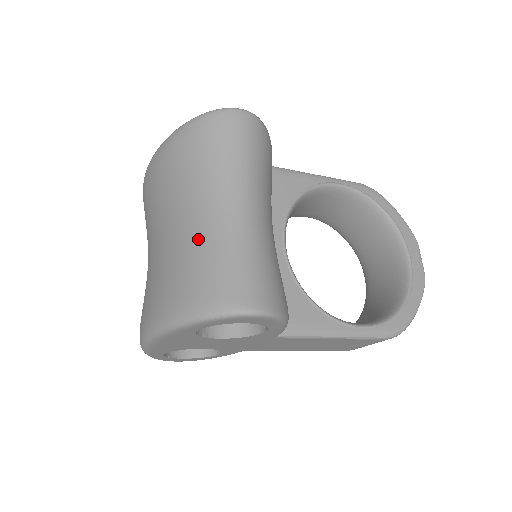
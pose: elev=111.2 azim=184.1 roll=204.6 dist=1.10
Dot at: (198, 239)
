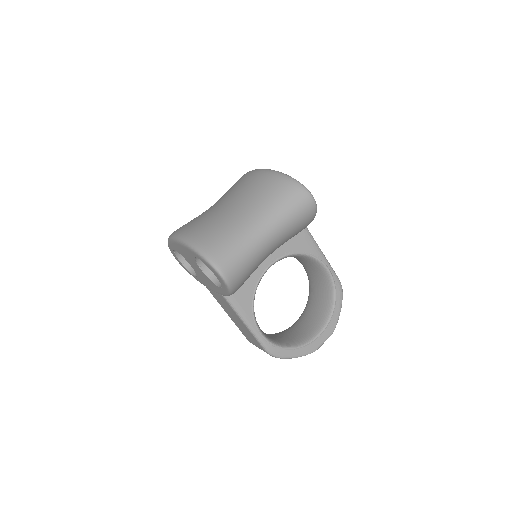
Dot at: (236, 226)
